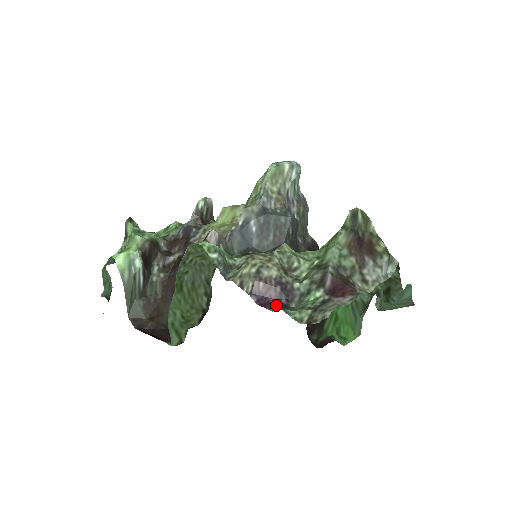
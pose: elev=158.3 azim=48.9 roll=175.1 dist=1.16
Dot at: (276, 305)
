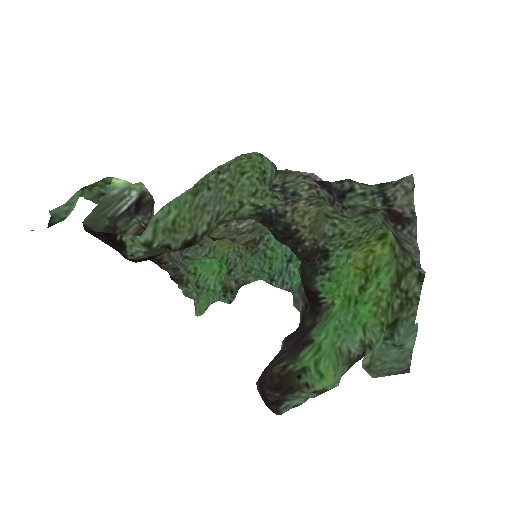
Dot at: (333, 188)
